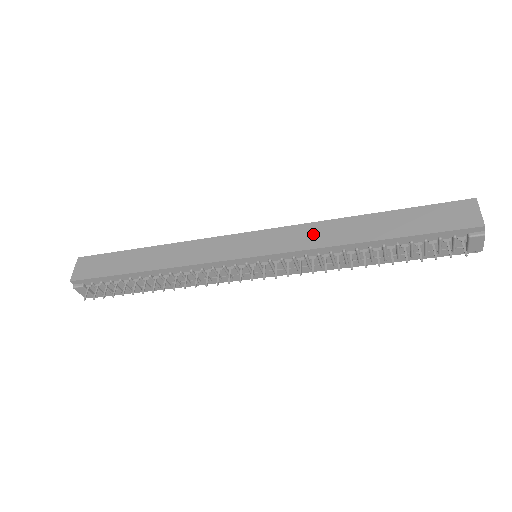
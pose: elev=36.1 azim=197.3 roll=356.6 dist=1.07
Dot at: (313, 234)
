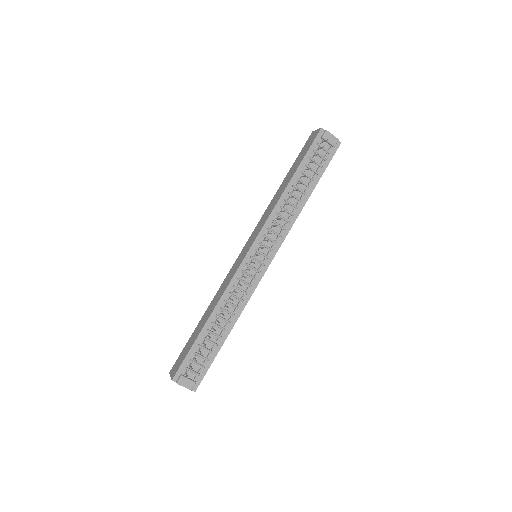
Dot at: (267, 213)
